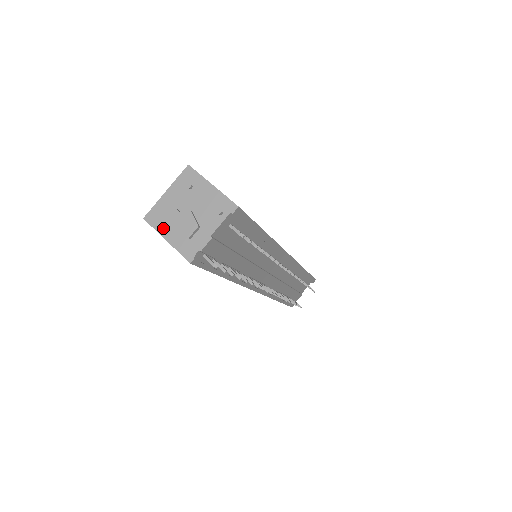
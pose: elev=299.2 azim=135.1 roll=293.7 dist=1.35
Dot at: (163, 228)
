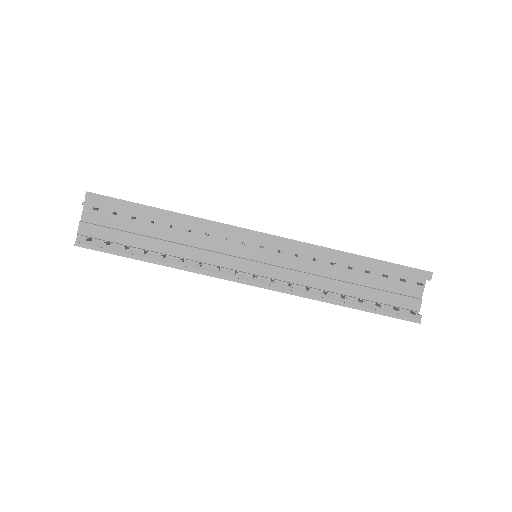
Dot at: occluded
